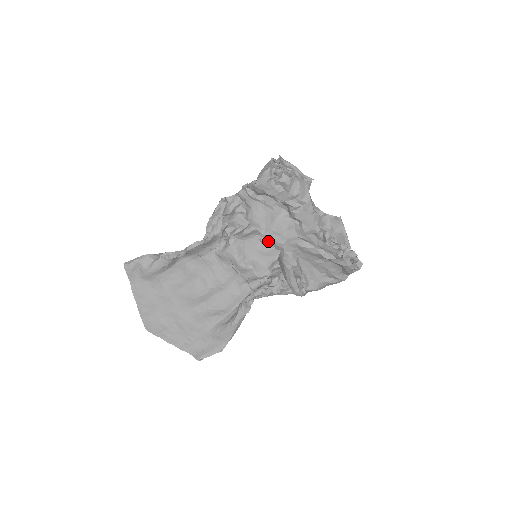
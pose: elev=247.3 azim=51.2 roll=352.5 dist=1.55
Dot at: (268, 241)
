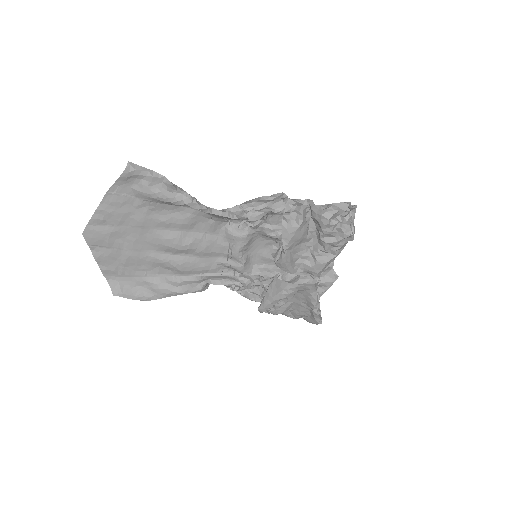
Dot at: (276, 252)
